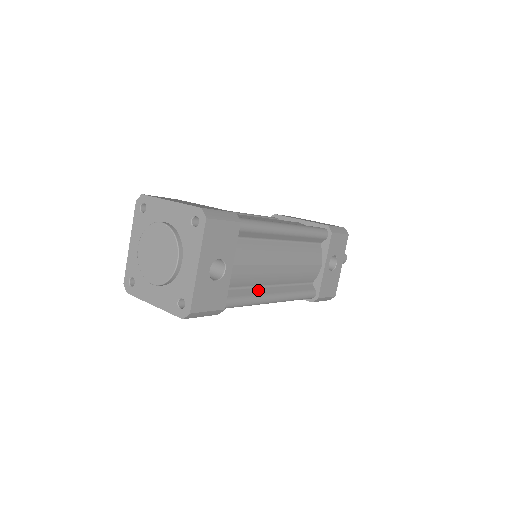
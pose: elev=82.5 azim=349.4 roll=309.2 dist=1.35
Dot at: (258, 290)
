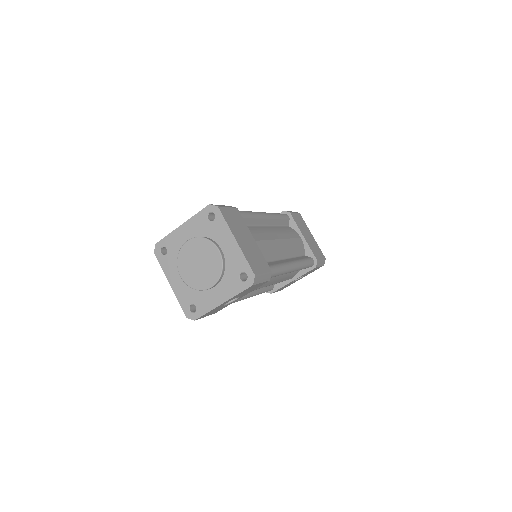
Dot at: occluded
